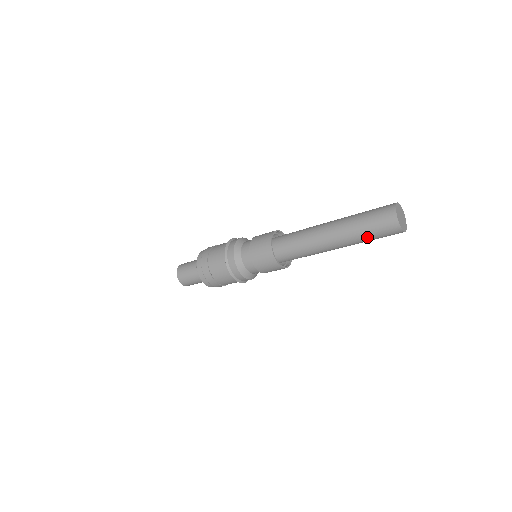
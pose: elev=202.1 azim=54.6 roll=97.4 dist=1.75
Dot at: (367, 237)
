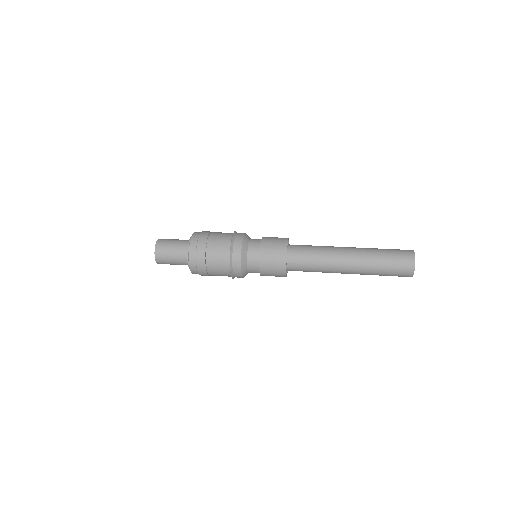
Dot at: (380, 274)
